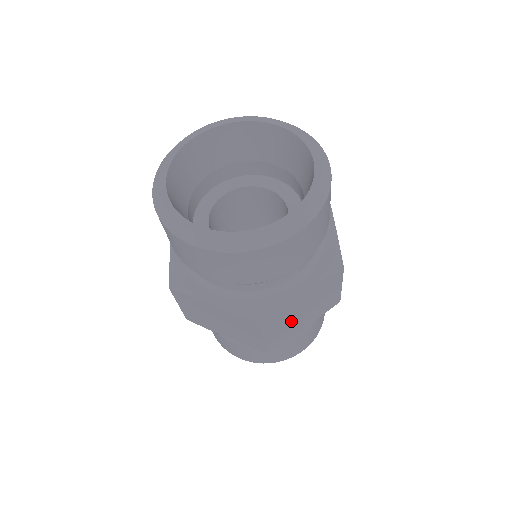
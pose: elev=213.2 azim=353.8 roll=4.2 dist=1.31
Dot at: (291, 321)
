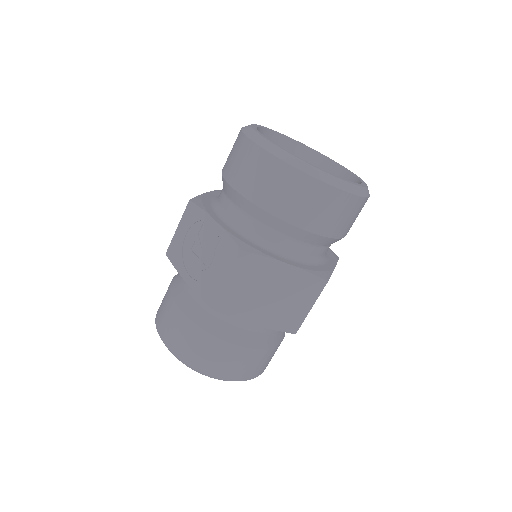
Dot at: occluded
